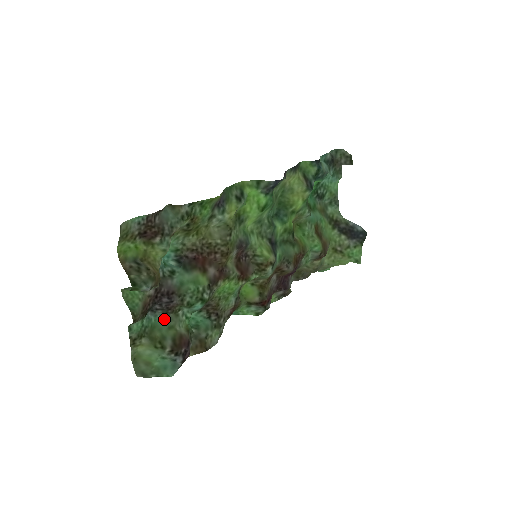
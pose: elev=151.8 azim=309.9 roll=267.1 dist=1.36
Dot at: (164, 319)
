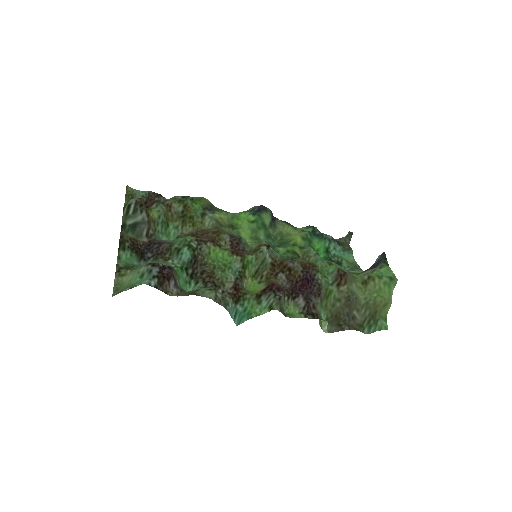
Dot at: occluded
